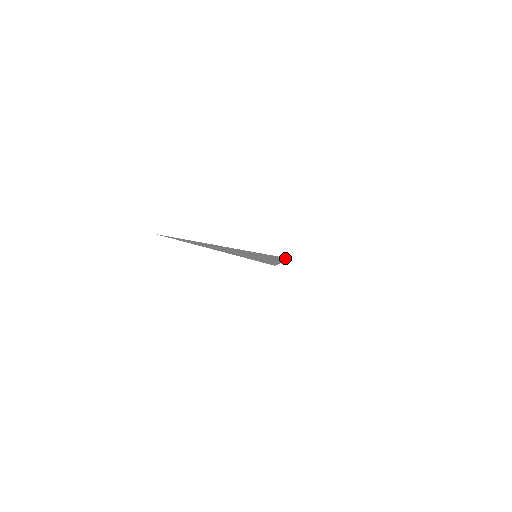
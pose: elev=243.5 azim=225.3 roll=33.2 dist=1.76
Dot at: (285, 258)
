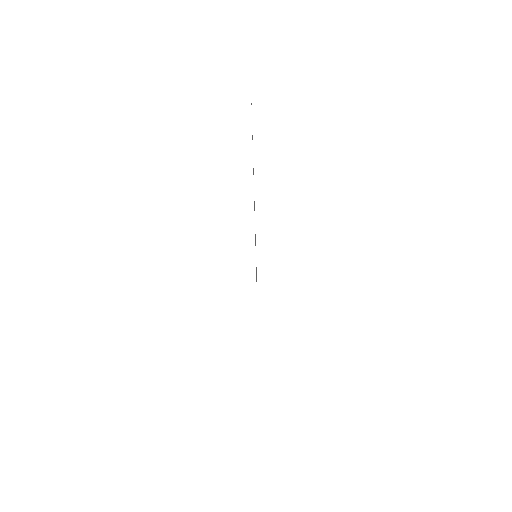
Dot at: occluded
